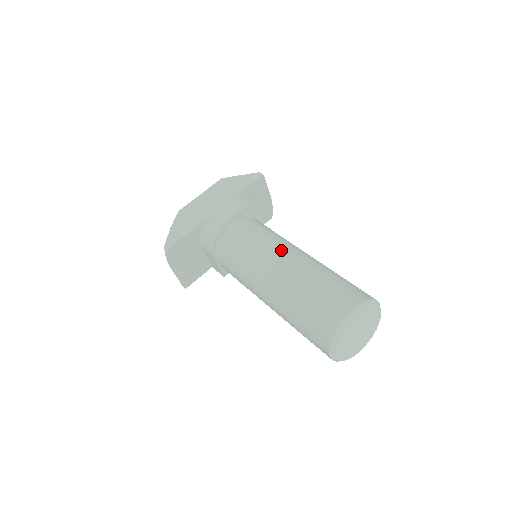
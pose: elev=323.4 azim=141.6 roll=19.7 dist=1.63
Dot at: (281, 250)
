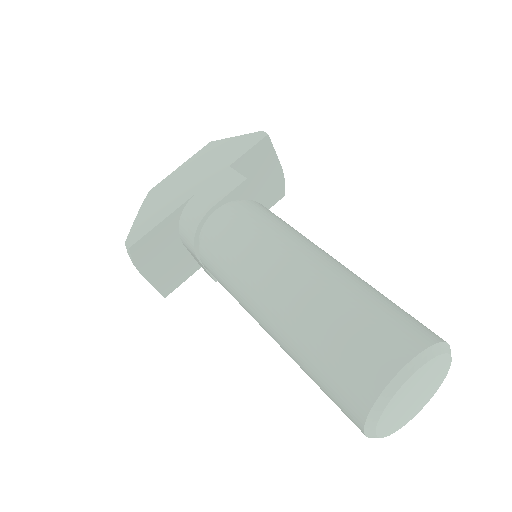
Dot at: (288, 252)
